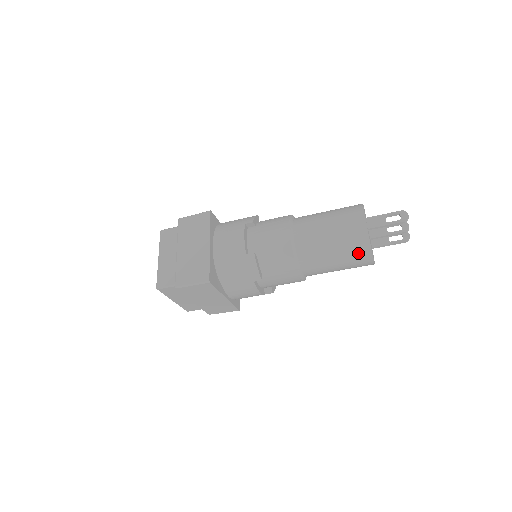
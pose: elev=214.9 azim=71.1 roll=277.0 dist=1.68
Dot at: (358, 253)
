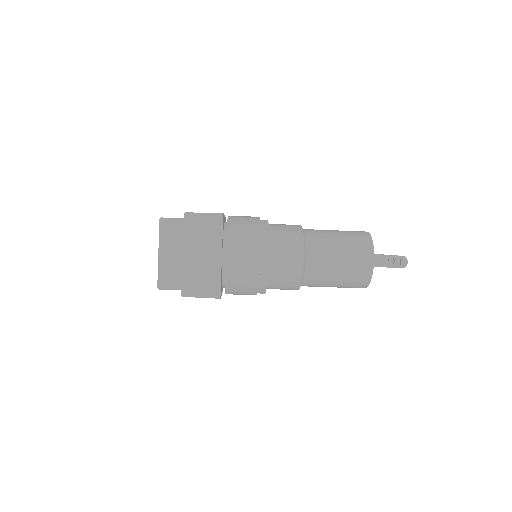
Dot at: (356, 285)
